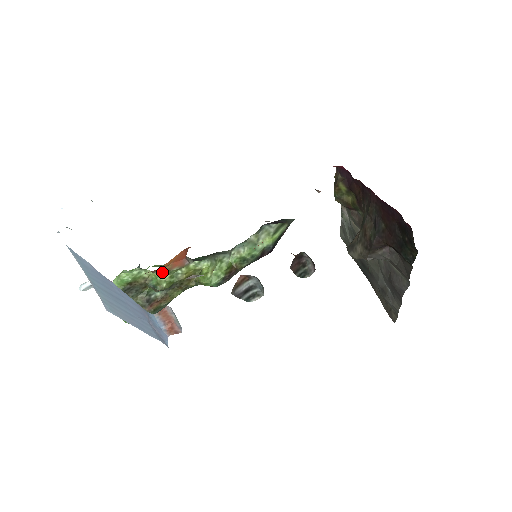
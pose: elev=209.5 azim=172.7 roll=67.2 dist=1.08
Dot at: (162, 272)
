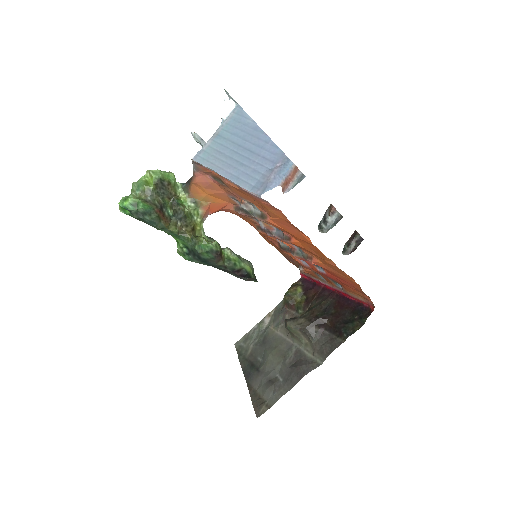
Dot at: (193, 202)
